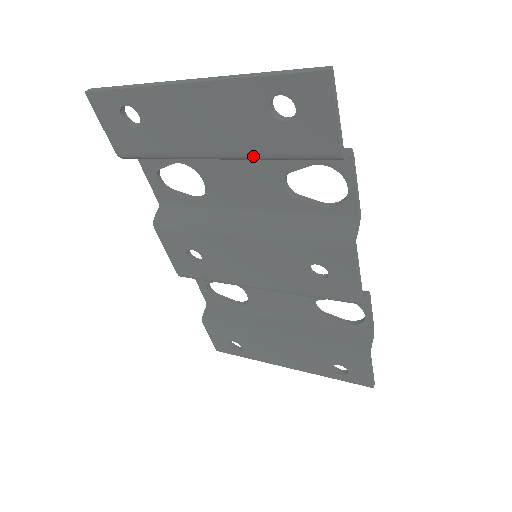
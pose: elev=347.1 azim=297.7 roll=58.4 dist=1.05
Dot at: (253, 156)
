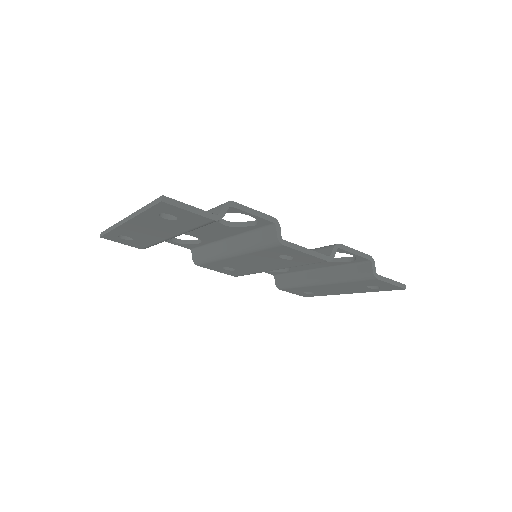
Dot at: (186, 232)
